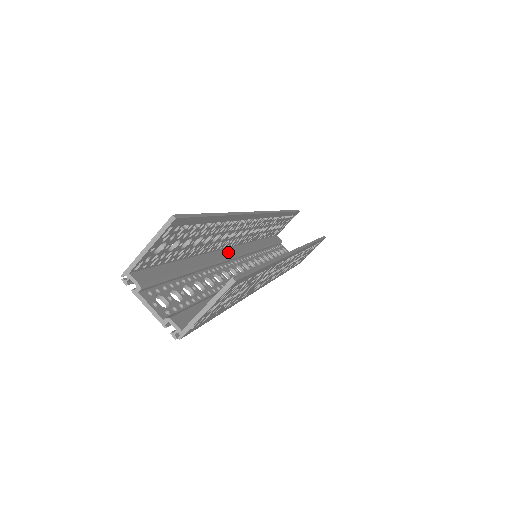
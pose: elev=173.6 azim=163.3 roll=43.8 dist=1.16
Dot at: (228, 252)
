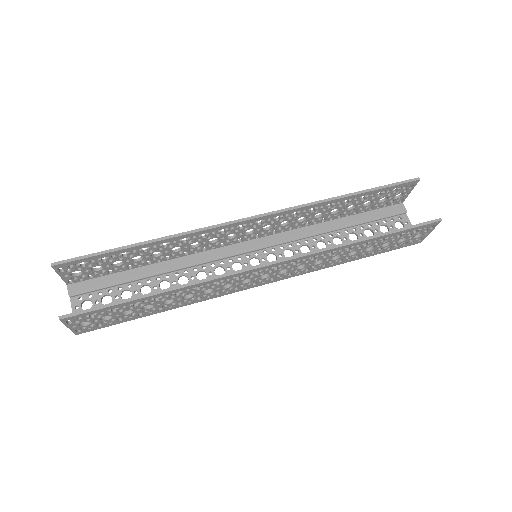
Dot at: (230, 249)
